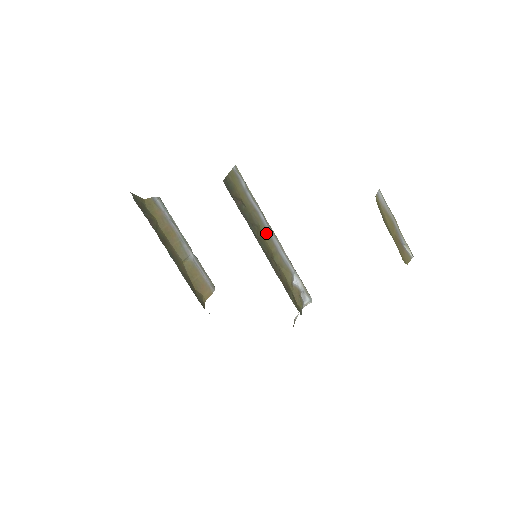
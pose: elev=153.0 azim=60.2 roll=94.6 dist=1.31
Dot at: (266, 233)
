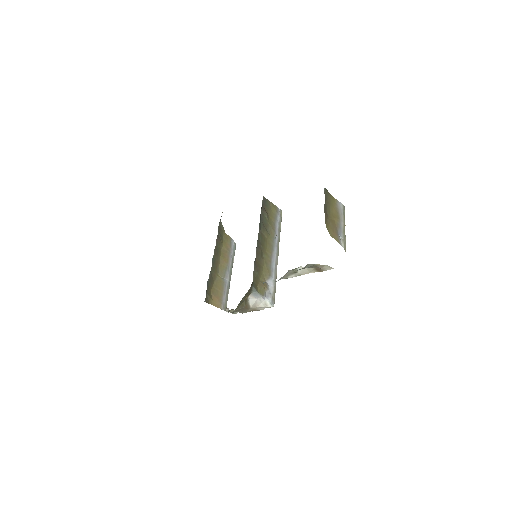
Dot at: (271, 244)
